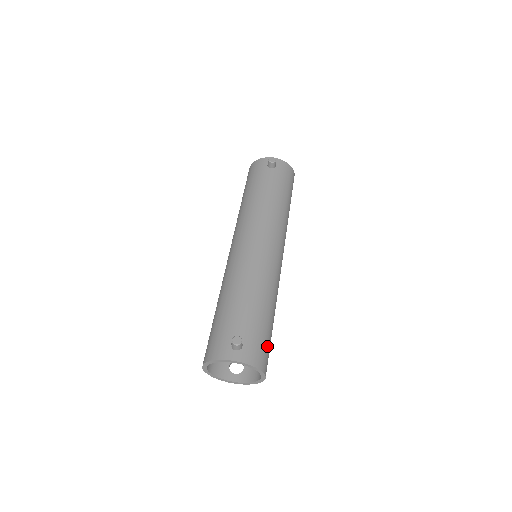
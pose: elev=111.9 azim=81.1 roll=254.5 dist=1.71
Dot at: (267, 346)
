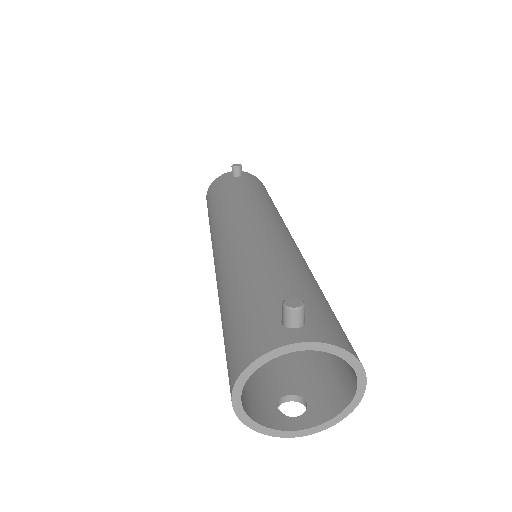
Dot at: occluded
